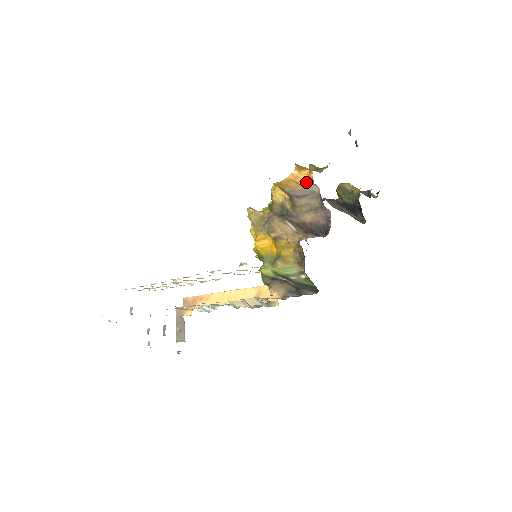
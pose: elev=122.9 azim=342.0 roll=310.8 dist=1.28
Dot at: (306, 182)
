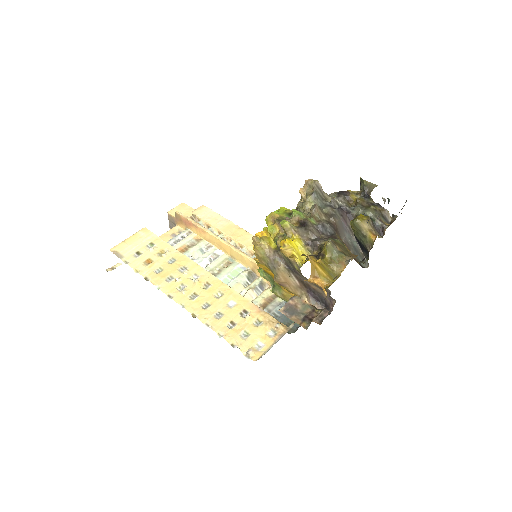
Dot at: (319, 286)
